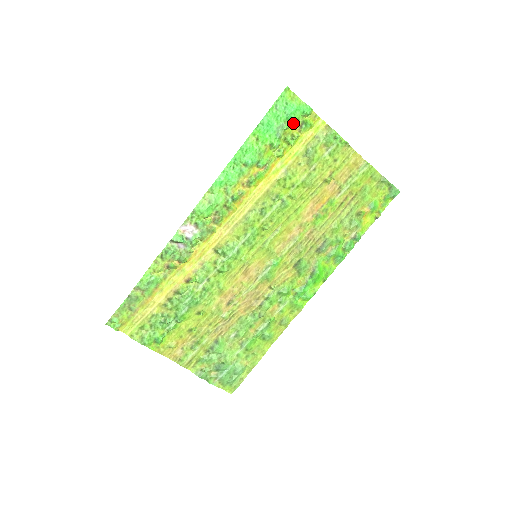
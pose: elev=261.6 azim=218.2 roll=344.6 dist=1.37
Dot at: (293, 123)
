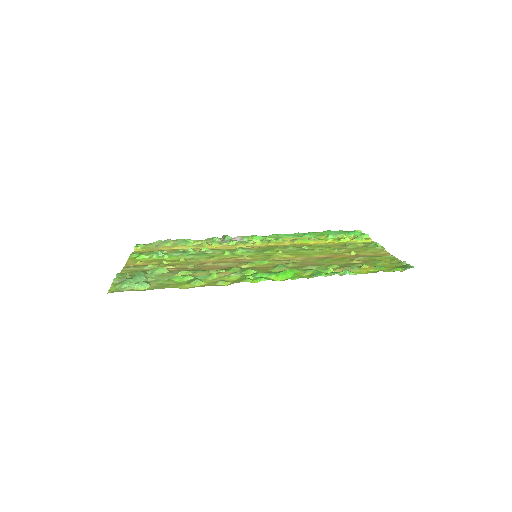
Dot at: (351, 237)
